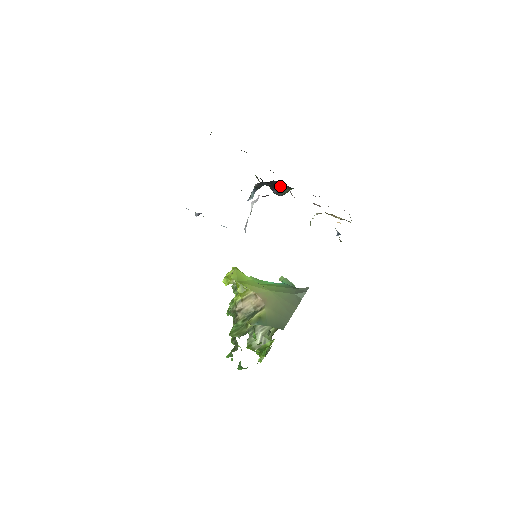
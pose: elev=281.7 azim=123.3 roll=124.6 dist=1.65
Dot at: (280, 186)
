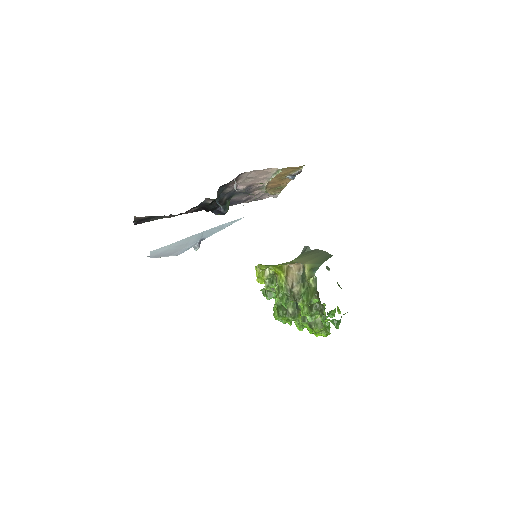
Dot at: (223, 201)
